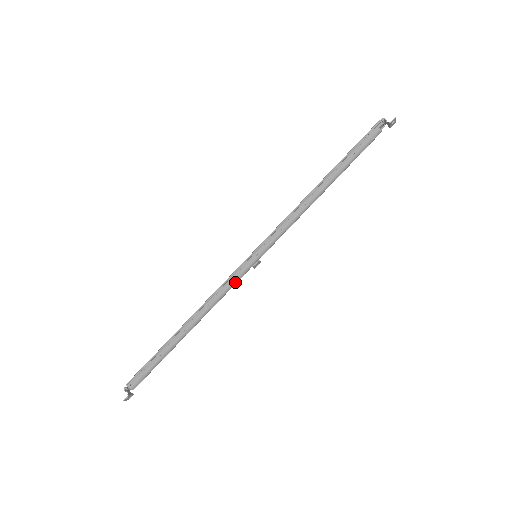
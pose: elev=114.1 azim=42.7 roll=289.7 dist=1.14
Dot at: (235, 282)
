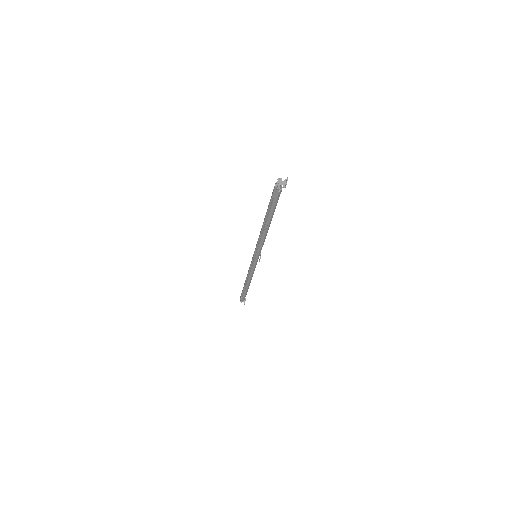
Dot at: (255, 267)
